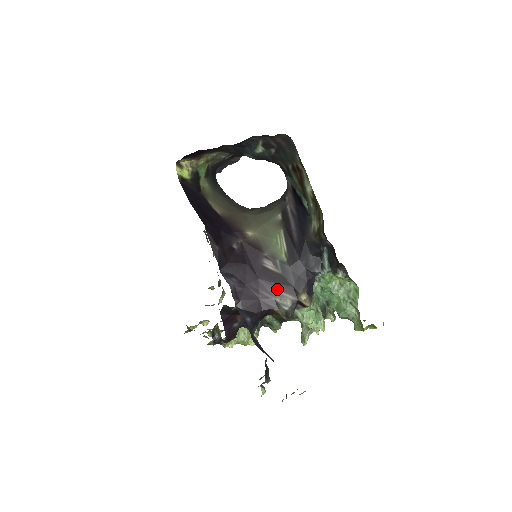
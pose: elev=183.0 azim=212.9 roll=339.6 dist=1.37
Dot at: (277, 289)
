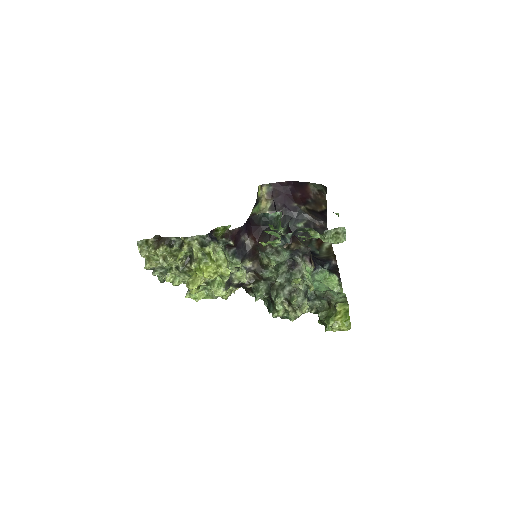
Dot at: occluded
